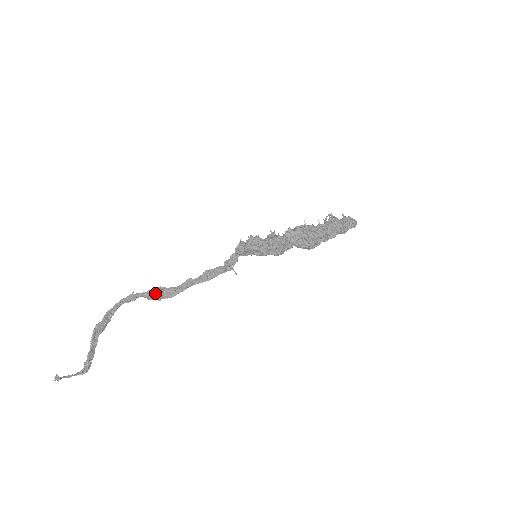
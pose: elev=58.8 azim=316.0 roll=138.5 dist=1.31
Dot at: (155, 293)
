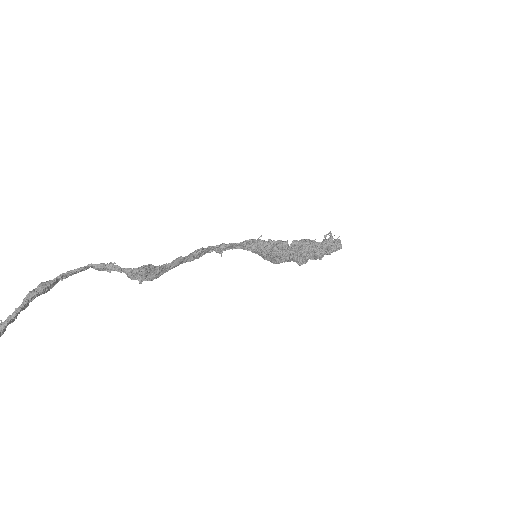
Dot at: (141, 274)
